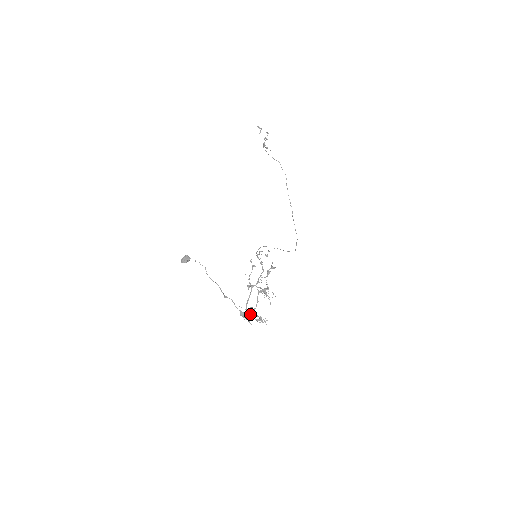
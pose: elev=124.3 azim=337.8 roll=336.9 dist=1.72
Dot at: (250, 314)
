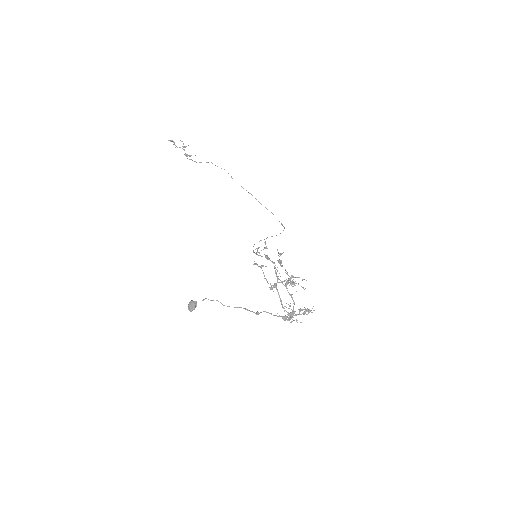
Dot at: (293, 313)
